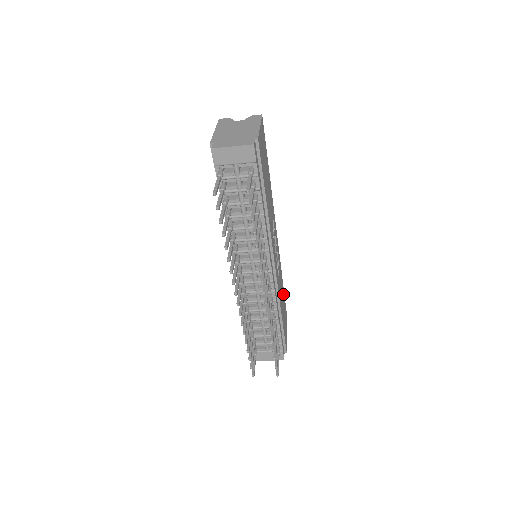
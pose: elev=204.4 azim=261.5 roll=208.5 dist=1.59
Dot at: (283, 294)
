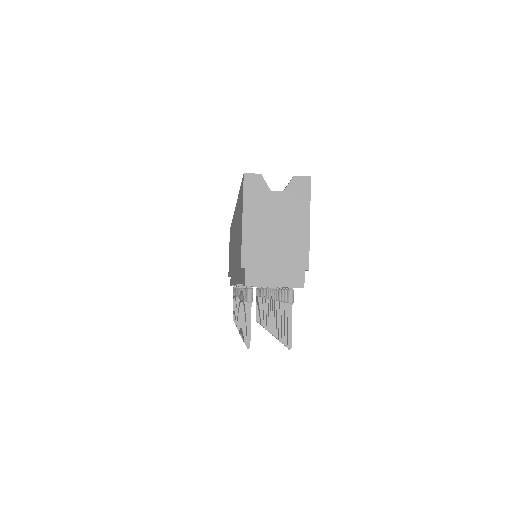
Dot at: occluded
